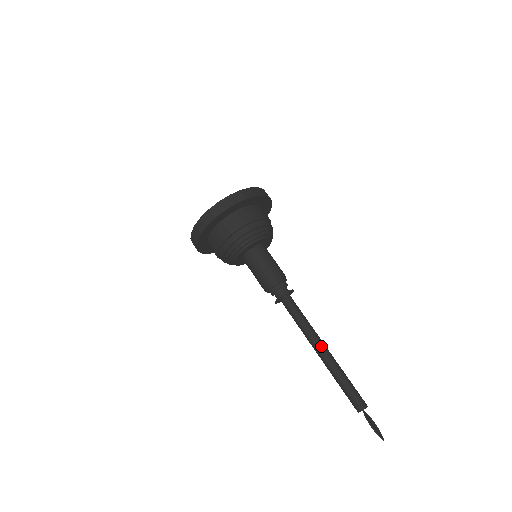
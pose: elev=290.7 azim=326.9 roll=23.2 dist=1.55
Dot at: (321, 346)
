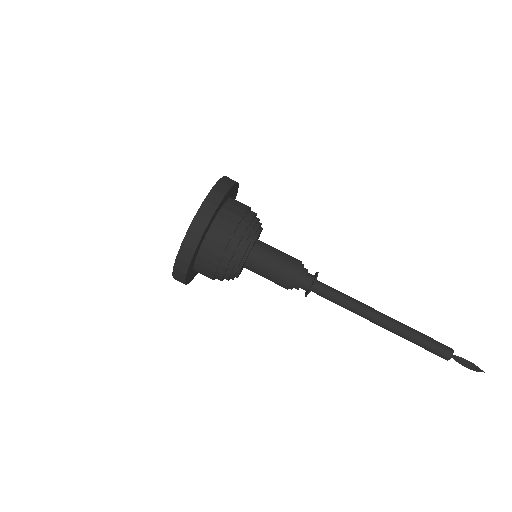
Dot at: (377, 320)
